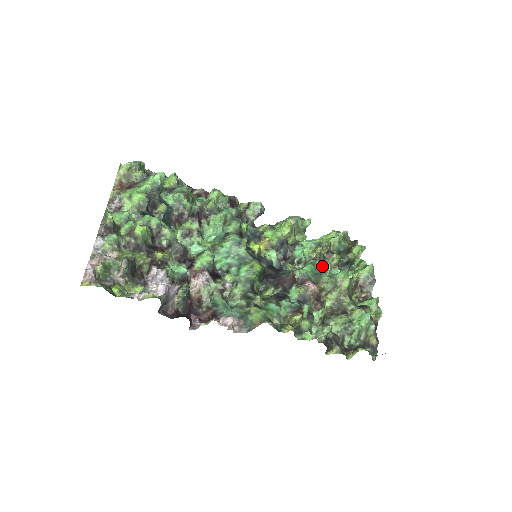
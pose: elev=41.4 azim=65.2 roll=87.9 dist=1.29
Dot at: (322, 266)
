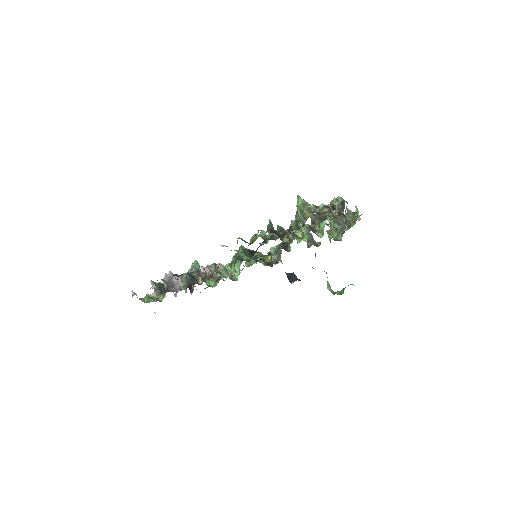
Dot at: occluded
